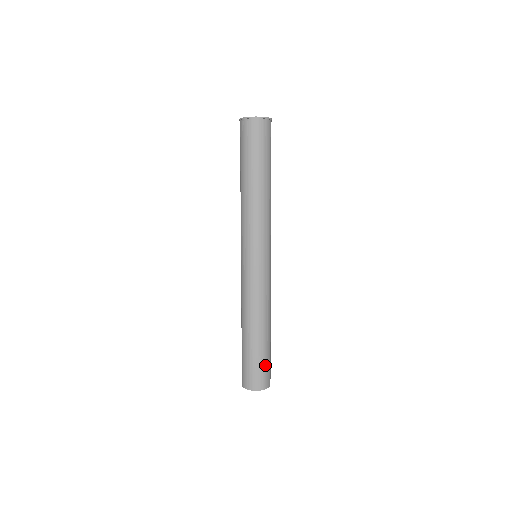
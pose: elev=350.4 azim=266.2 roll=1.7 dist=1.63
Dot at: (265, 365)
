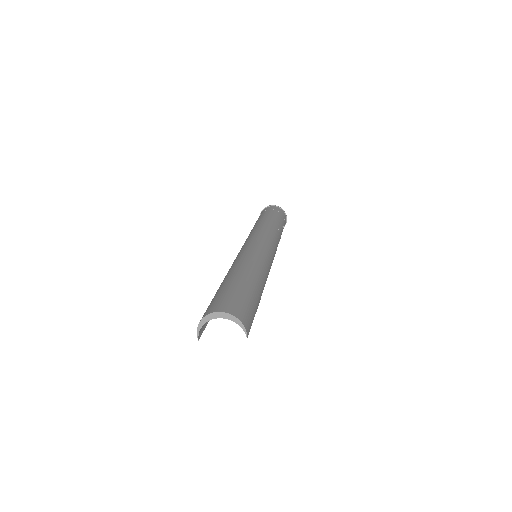
Dot at: (241, 297)
